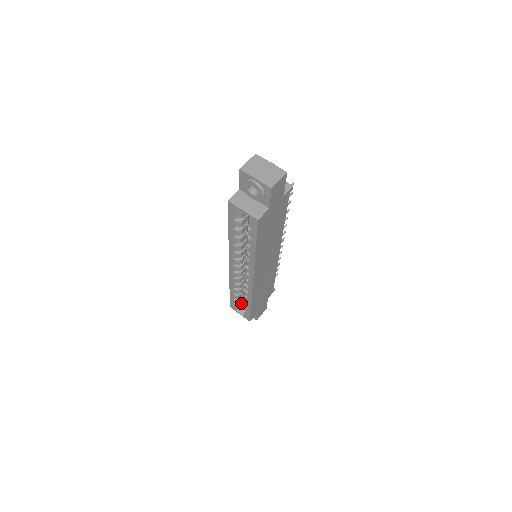
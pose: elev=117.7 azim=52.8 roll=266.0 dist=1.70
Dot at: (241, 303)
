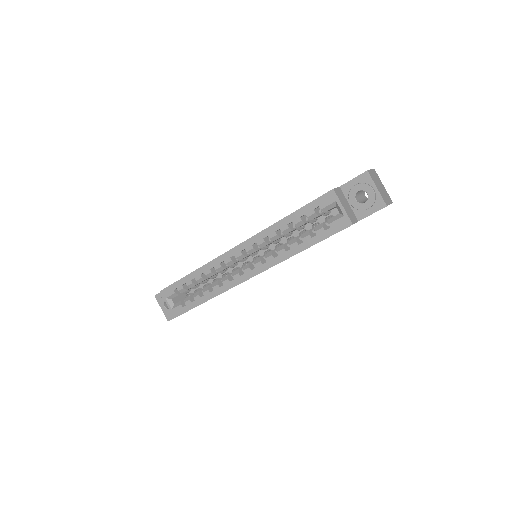
Dot at: occluded
